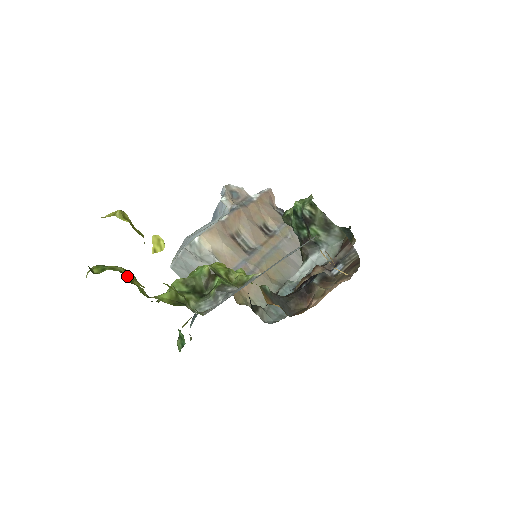
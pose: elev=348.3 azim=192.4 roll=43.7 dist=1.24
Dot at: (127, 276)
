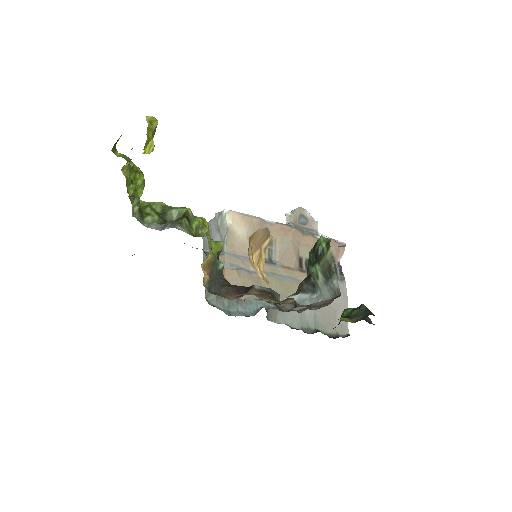
Dot at: (136, 176)
